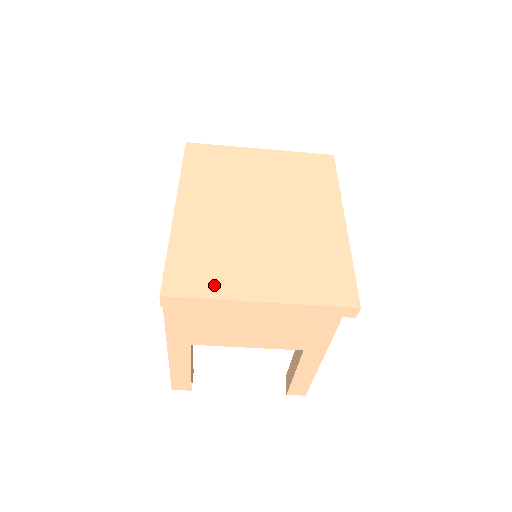
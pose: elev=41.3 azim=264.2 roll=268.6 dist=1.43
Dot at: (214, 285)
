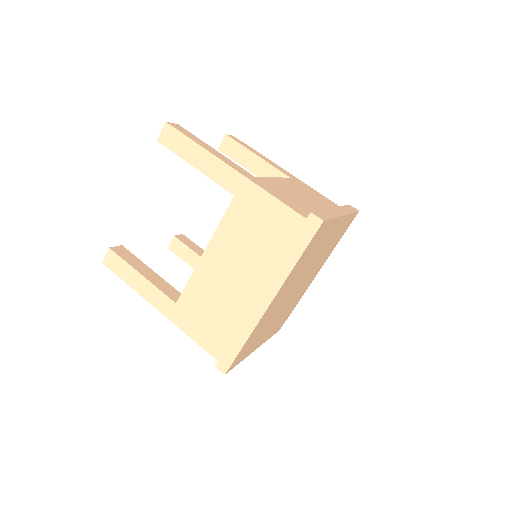
Dot at: occluded
